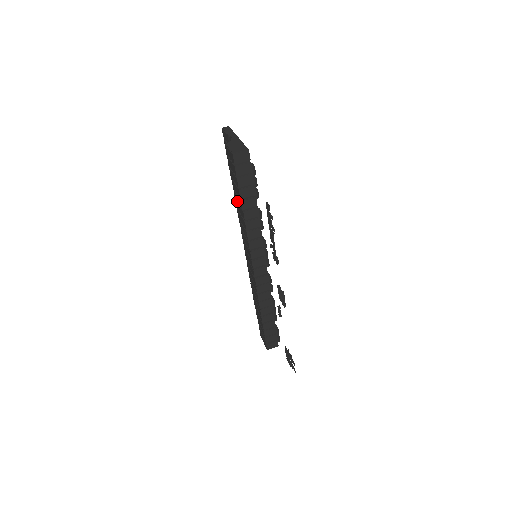
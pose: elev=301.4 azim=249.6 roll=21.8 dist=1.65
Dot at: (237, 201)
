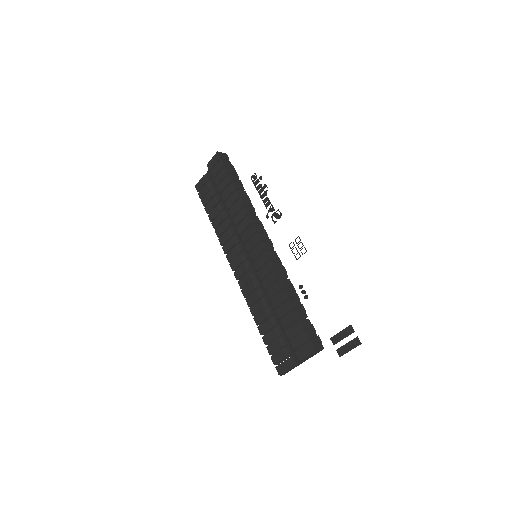
Dot at: (227, 196)
